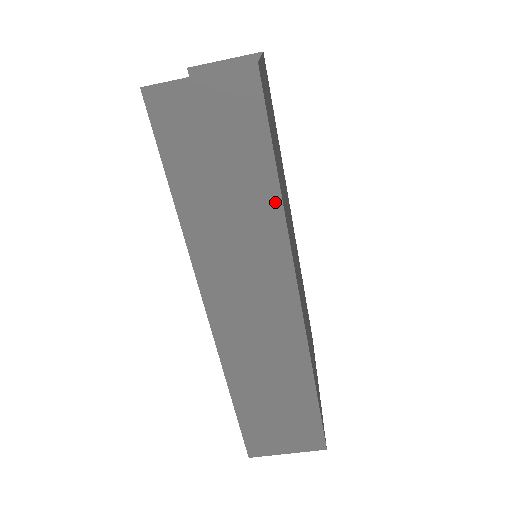
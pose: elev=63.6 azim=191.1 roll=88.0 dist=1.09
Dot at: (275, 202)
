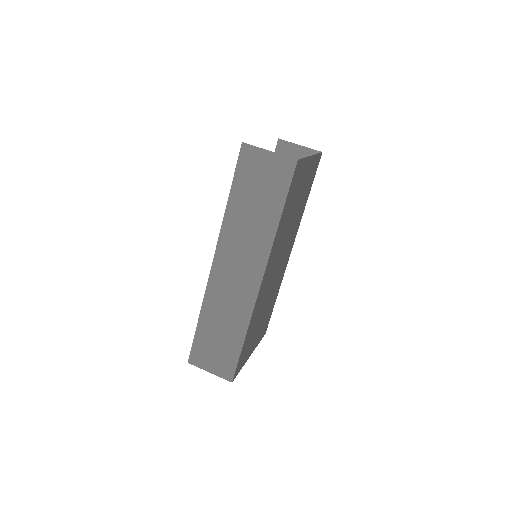
Dot at: (274, 226)
